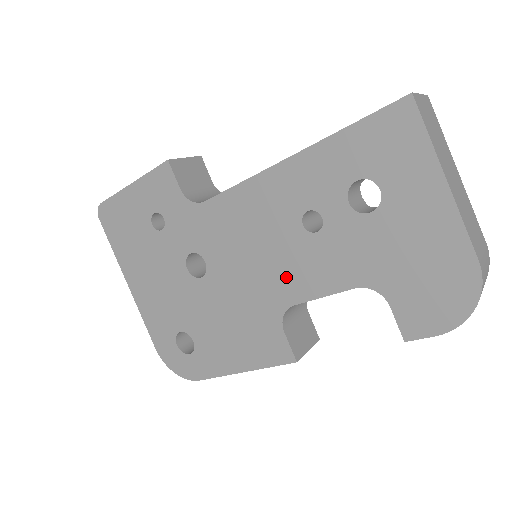
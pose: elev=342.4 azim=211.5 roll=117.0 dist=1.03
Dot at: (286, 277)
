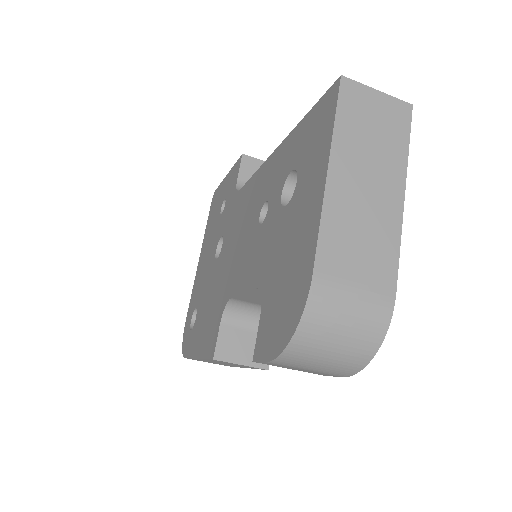
Dot at: (238, 267)
